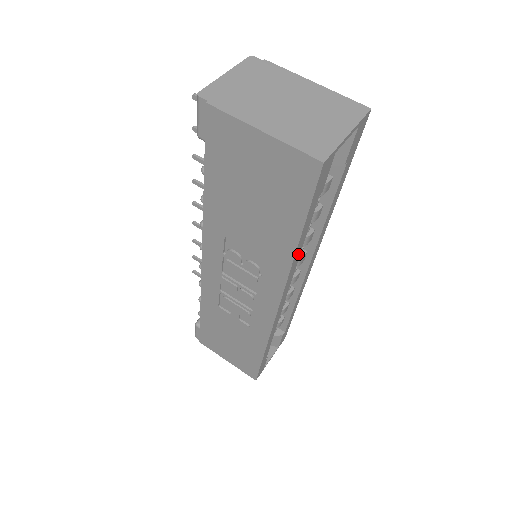
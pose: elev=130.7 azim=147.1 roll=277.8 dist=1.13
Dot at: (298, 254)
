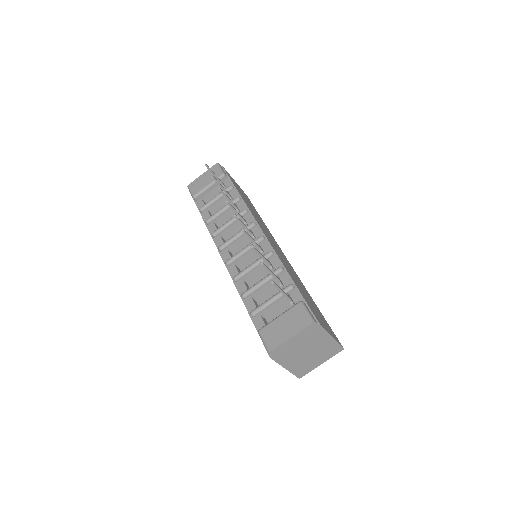
Dot at: occluded
